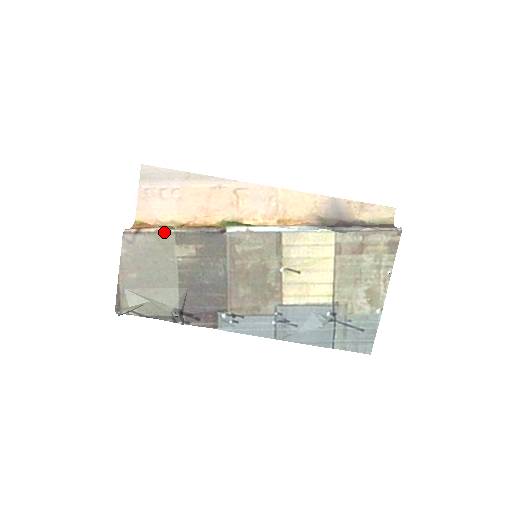
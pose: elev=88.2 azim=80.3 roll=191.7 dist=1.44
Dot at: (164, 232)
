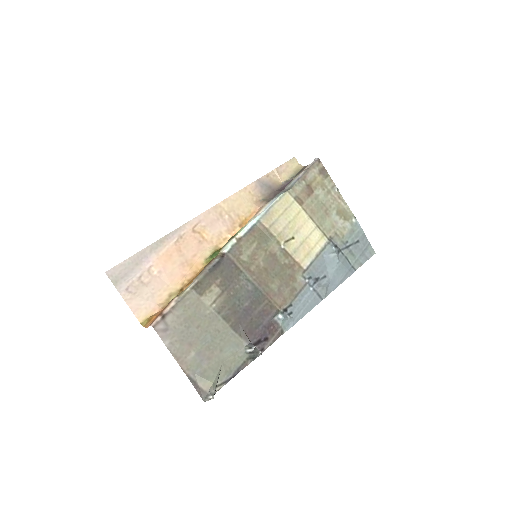
Dot at: (183, 296)
